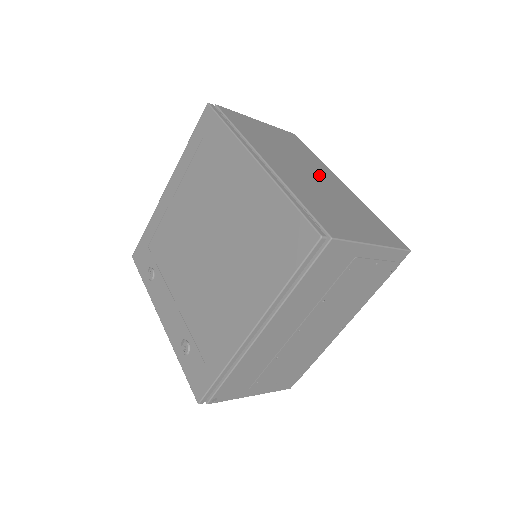
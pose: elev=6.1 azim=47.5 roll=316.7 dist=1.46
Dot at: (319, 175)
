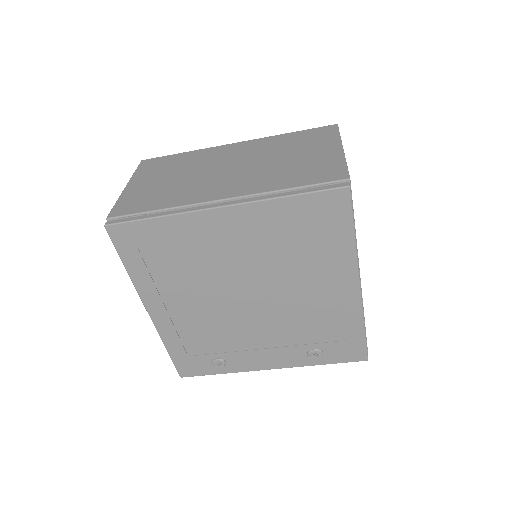
Dot at: (228, 160)
